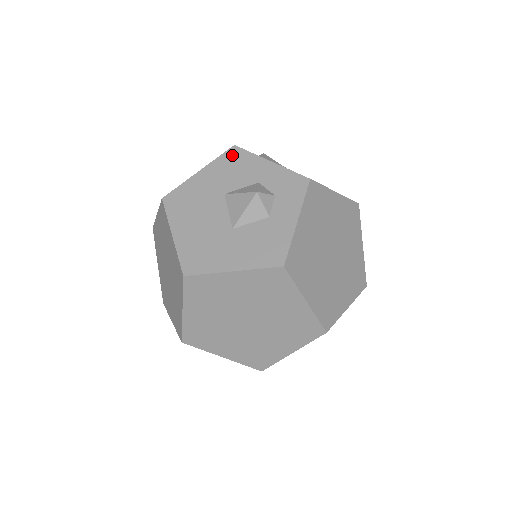
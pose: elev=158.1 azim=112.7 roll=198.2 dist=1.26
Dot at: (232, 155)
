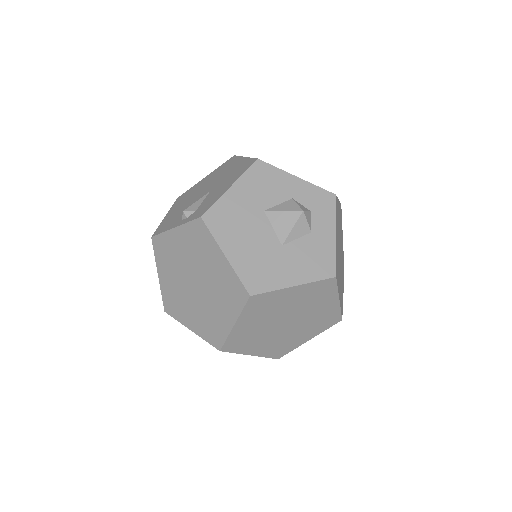
Dot at: (259, 170)
